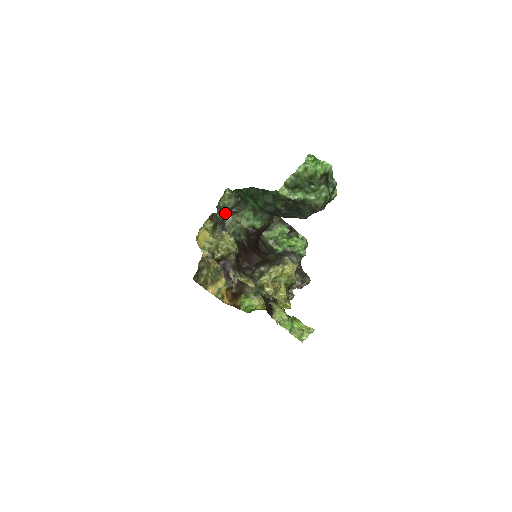
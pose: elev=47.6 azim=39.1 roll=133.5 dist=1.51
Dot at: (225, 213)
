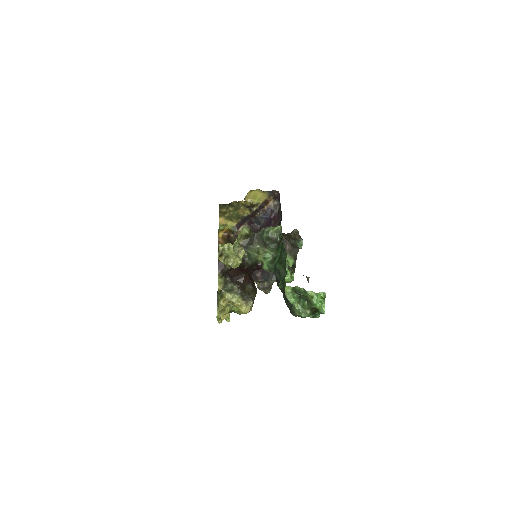
Dot at: (260, 239)
